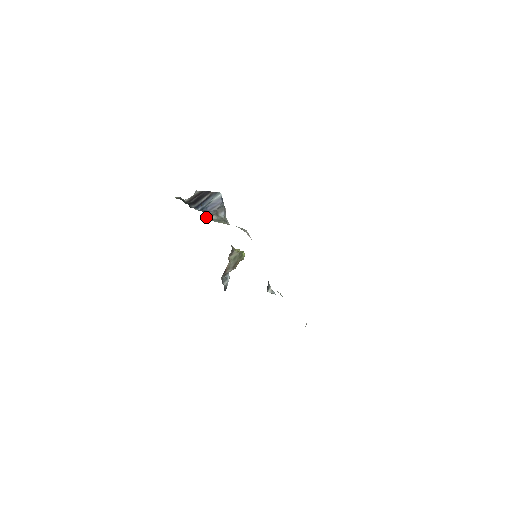
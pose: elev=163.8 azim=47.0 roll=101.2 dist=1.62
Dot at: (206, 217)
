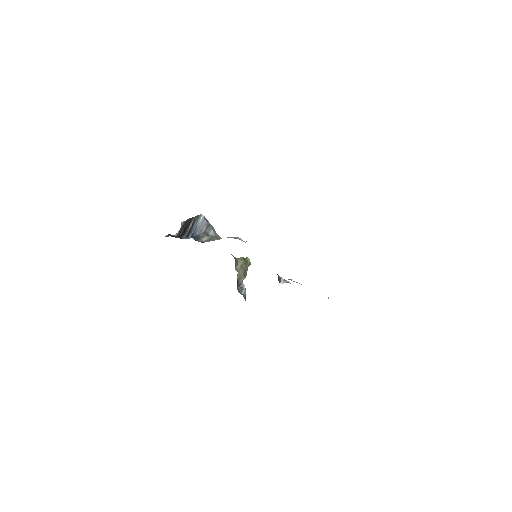
Dot at: occluded
